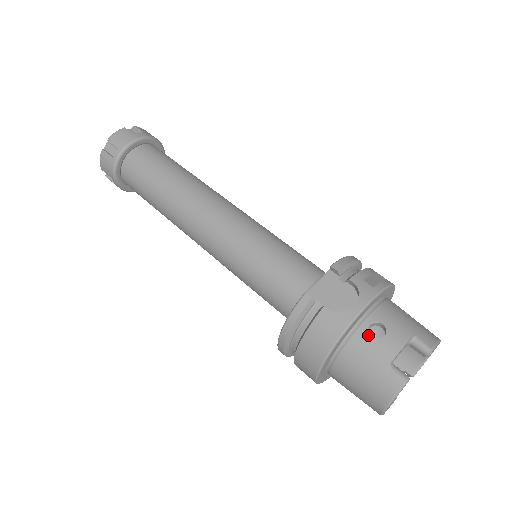
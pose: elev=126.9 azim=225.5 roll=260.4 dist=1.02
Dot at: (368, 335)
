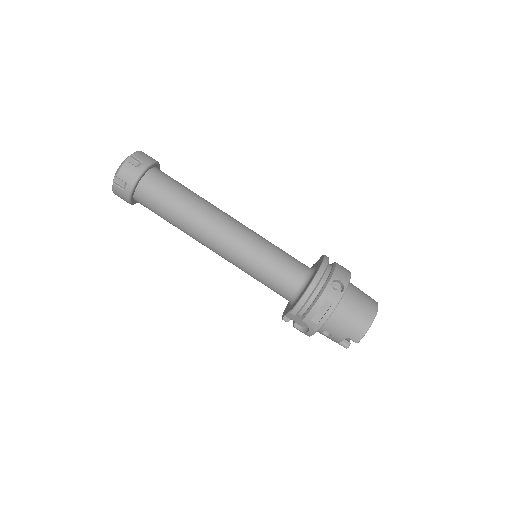
Dot at: (323, 334)
